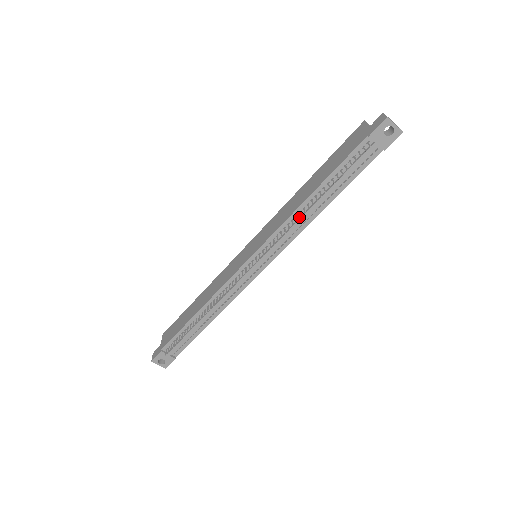
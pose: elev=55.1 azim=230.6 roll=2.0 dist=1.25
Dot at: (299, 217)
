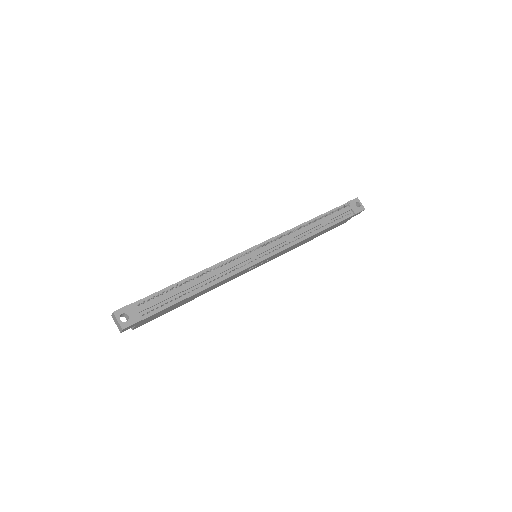
Dot at: (299, 231)
